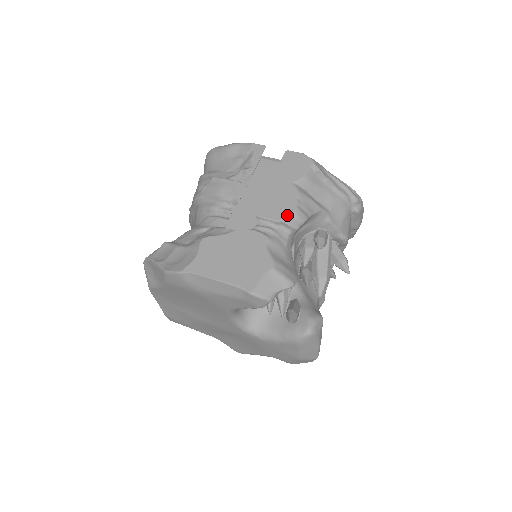
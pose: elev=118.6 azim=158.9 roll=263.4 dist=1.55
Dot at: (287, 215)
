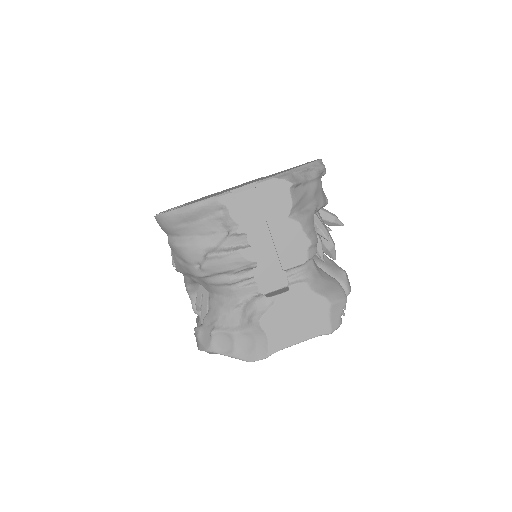
Dot at: (308, 252)
